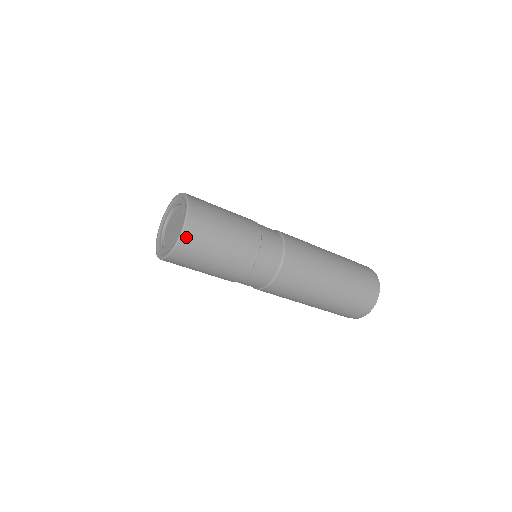
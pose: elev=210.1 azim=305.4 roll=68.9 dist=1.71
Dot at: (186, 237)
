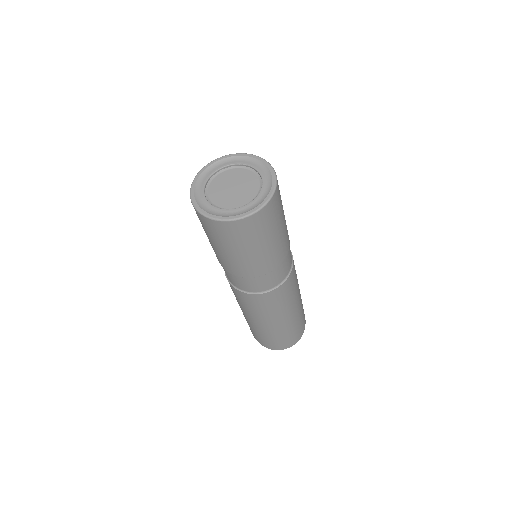
Dot at: (240, 224)
